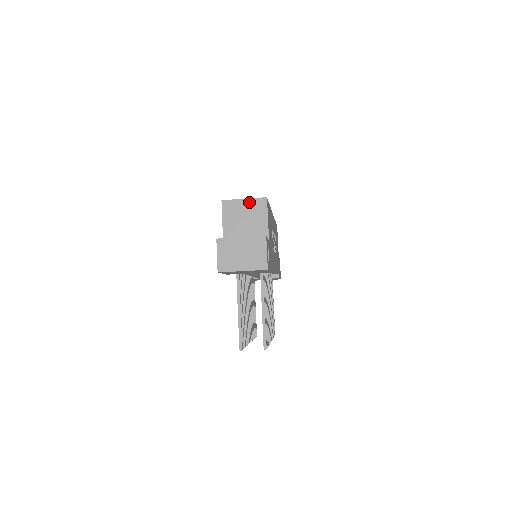
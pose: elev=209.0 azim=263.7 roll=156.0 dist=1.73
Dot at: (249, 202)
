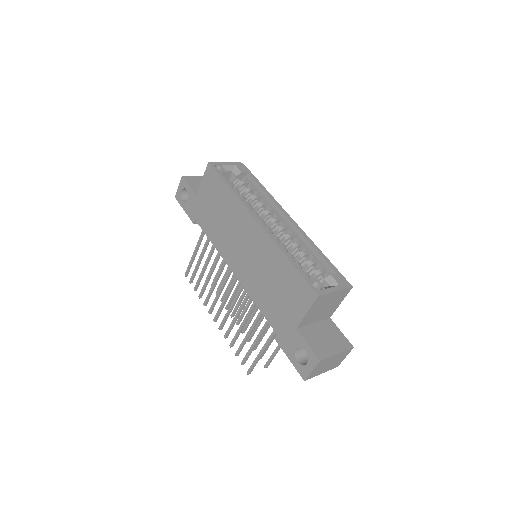
Dot at: (338, 293)
